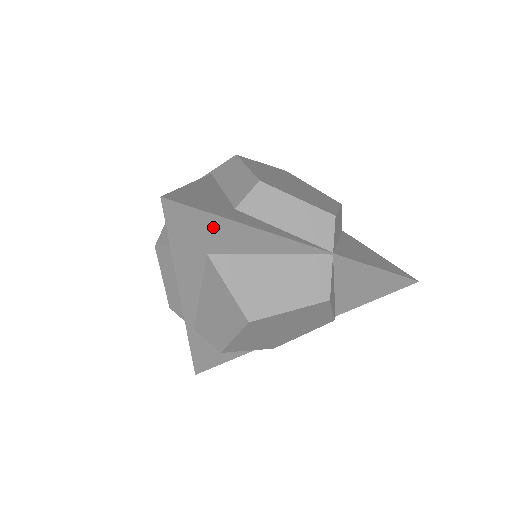
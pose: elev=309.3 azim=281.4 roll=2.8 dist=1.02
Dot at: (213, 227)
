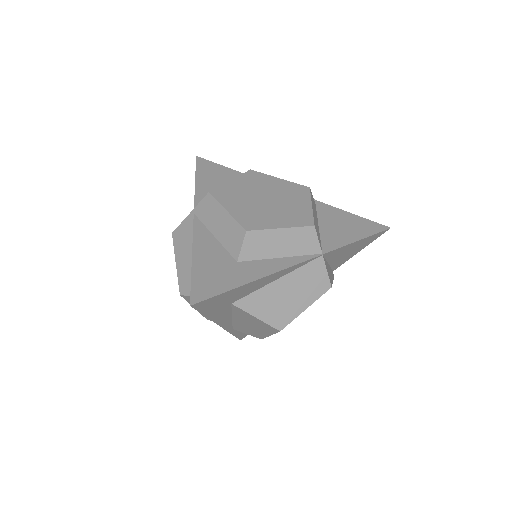
Dot at: (232, 294)
